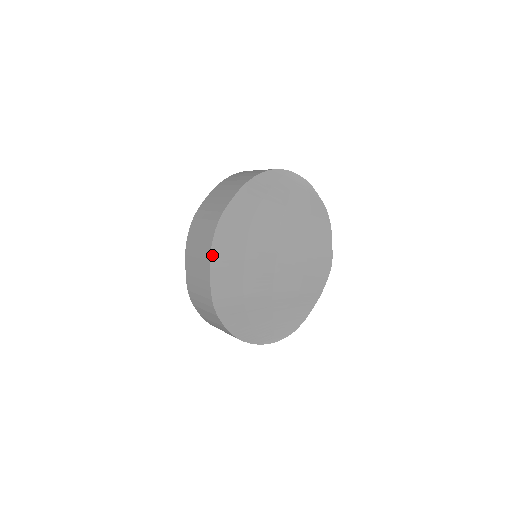
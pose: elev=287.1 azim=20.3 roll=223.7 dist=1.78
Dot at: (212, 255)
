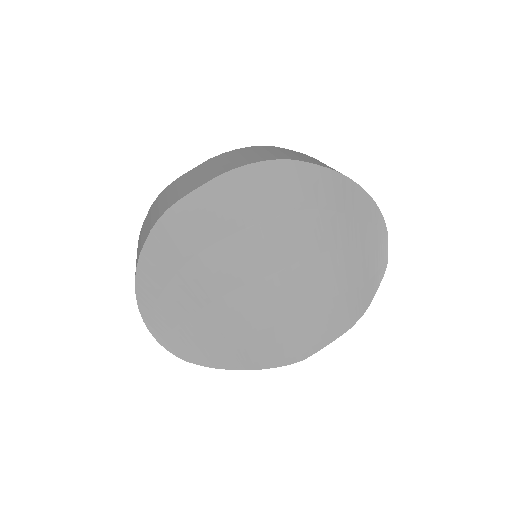
Dot at: (229, 174)
